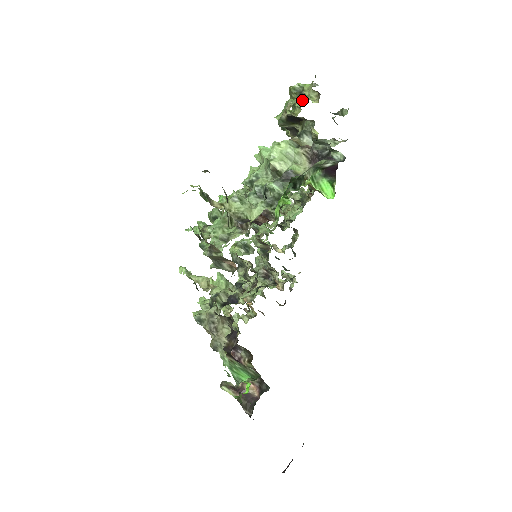
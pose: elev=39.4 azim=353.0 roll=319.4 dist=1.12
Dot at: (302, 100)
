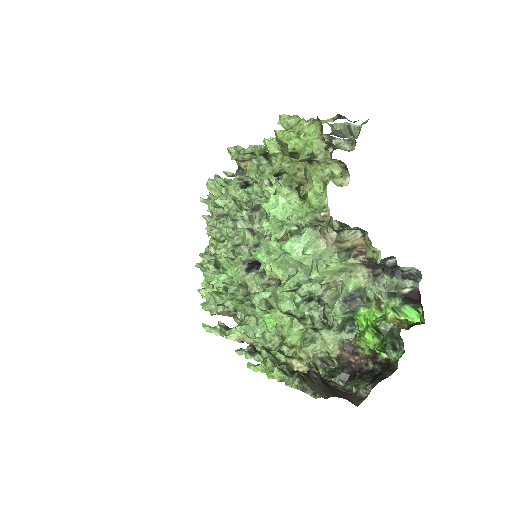
Dot at: (311, 162)
